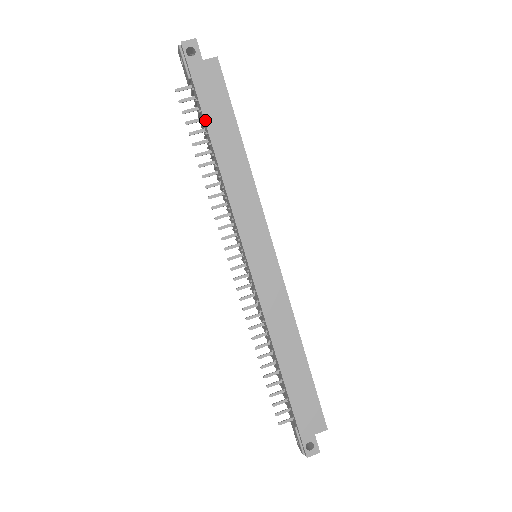
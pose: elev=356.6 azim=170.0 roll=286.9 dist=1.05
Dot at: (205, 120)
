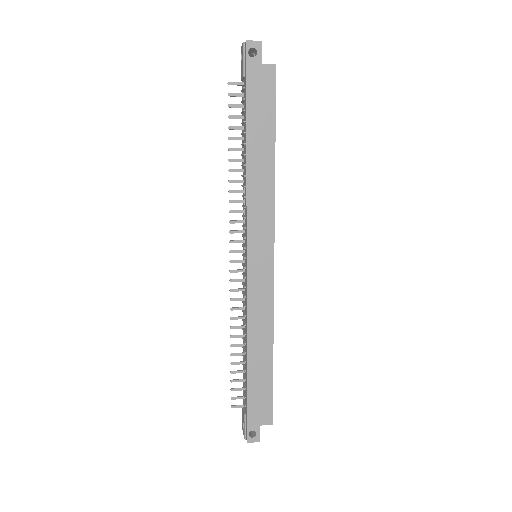
Dot at: (247, 121)
